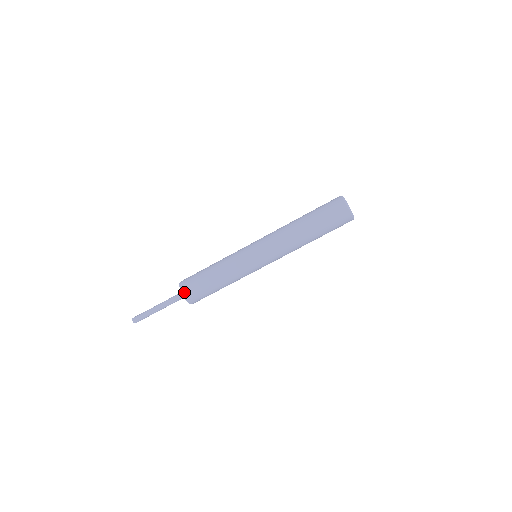
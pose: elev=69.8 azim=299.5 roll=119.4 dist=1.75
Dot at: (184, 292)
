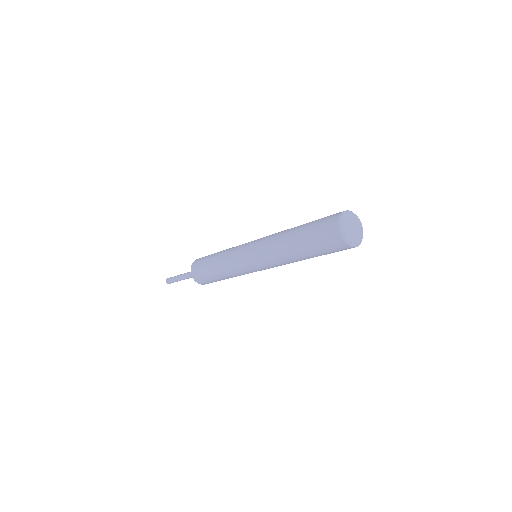
Dot at: (193, 275)
